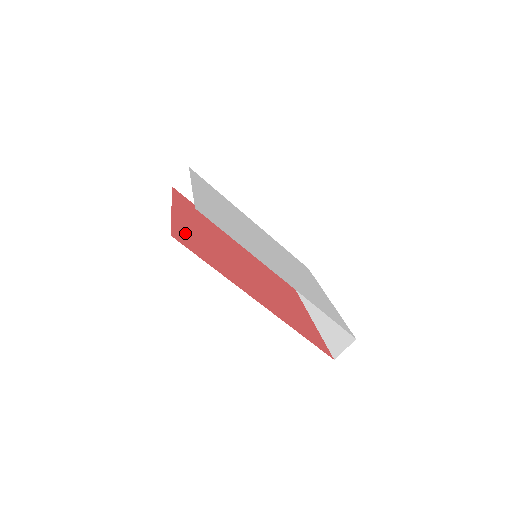
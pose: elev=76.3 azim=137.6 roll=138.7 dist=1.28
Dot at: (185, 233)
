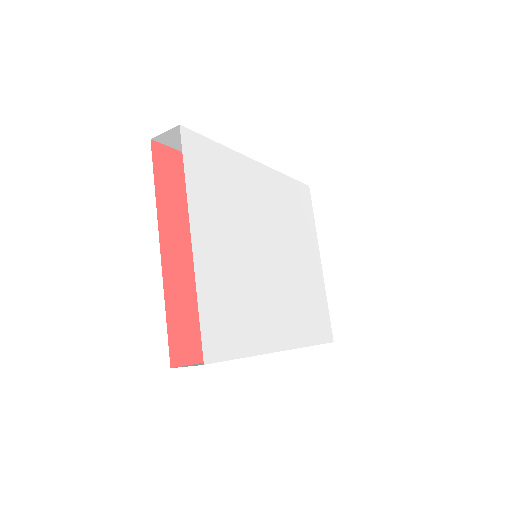
Dot at: (182, 316)
